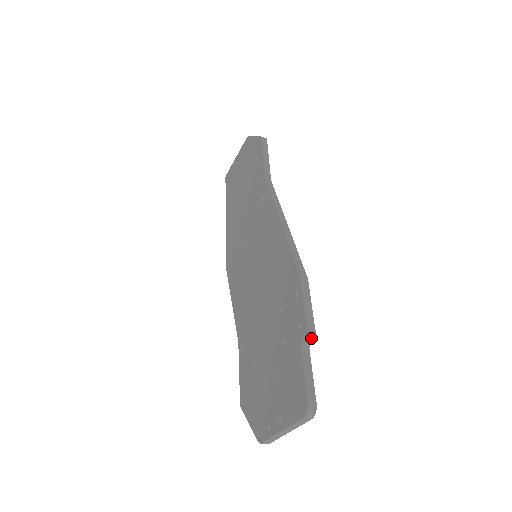
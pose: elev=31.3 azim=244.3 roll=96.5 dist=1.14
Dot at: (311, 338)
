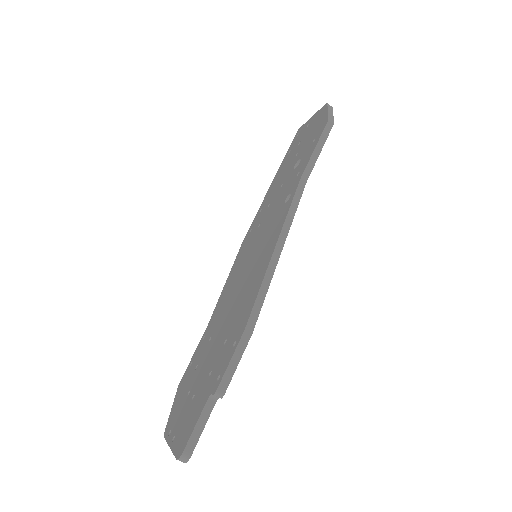
Dot at: (218, 396)
